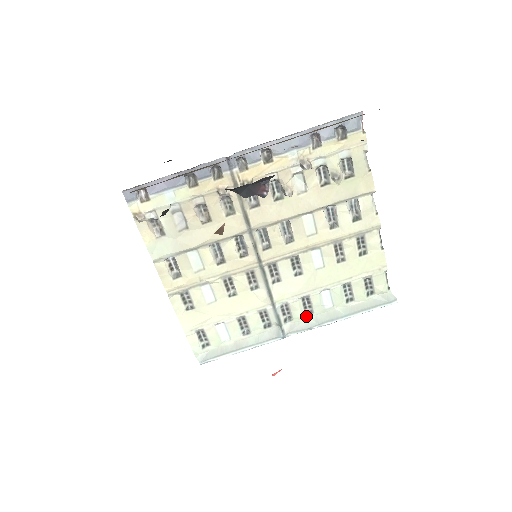
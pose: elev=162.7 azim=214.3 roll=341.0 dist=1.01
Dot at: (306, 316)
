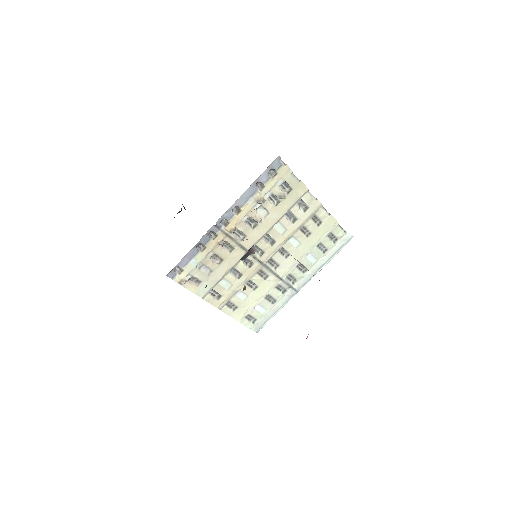
Dot at: (304, 274)
